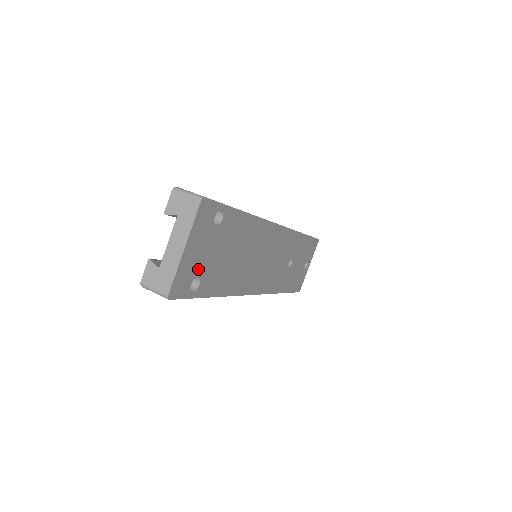
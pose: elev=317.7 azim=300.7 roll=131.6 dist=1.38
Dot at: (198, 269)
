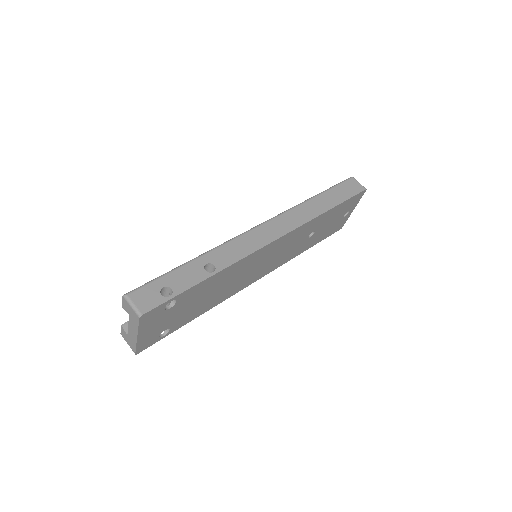
Dot at: (163, 328)
